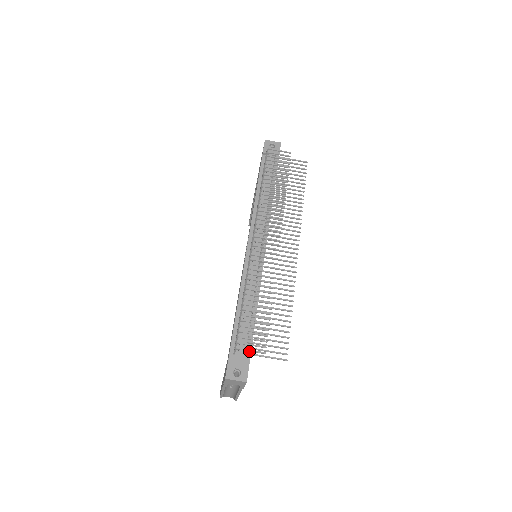
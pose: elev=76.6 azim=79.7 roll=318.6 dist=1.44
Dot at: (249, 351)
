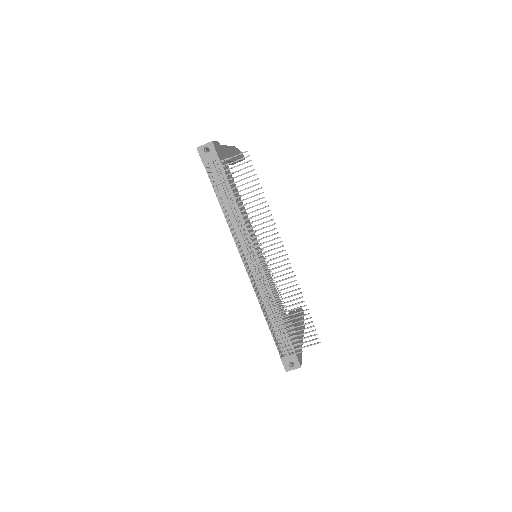
Dot at: occluded
